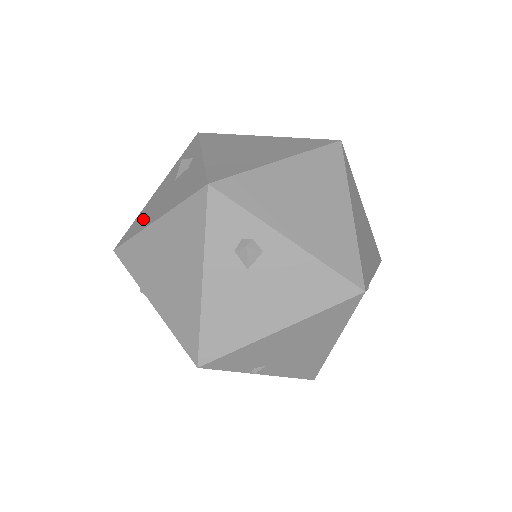
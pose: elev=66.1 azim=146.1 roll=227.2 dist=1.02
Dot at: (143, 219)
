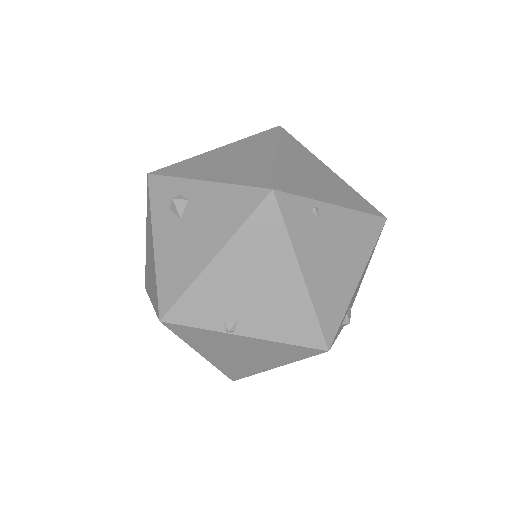
Dot at: occluded
